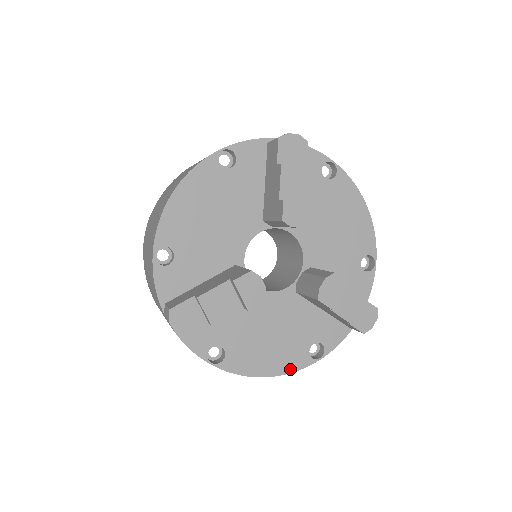
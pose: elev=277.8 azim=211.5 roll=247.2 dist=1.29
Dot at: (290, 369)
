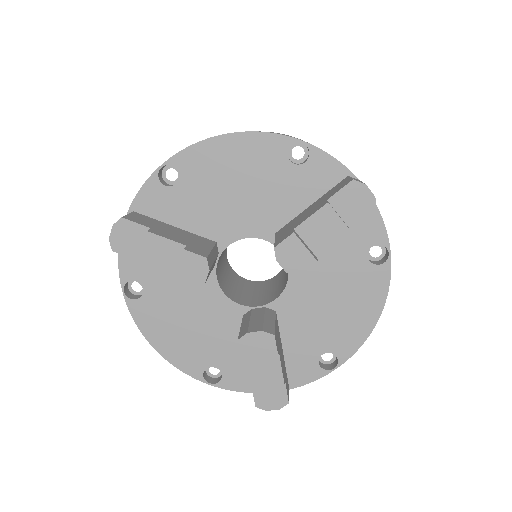
Dot at: (178, 364)
